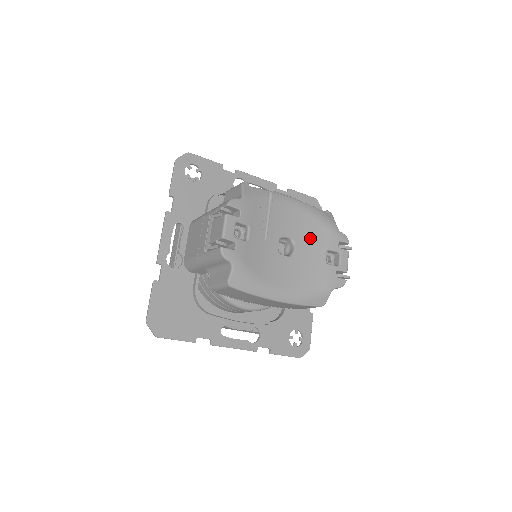
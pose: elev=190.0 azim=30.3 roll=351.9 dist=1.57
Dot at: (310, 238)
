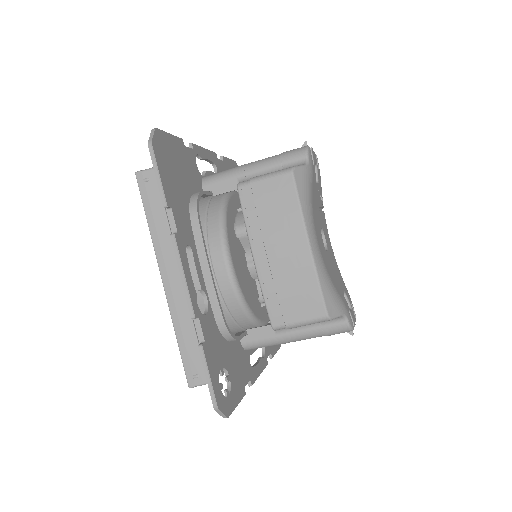
Dot at: (335, 268)
